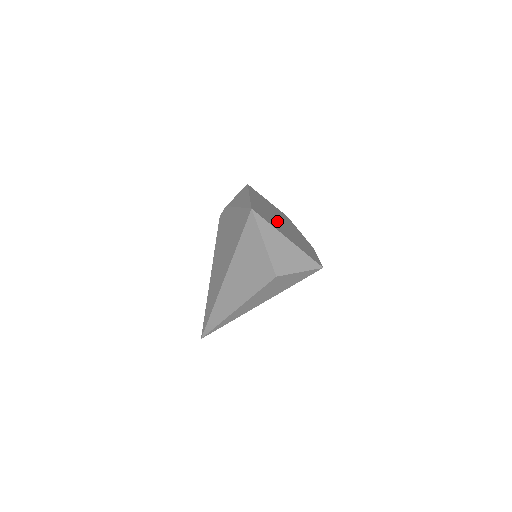
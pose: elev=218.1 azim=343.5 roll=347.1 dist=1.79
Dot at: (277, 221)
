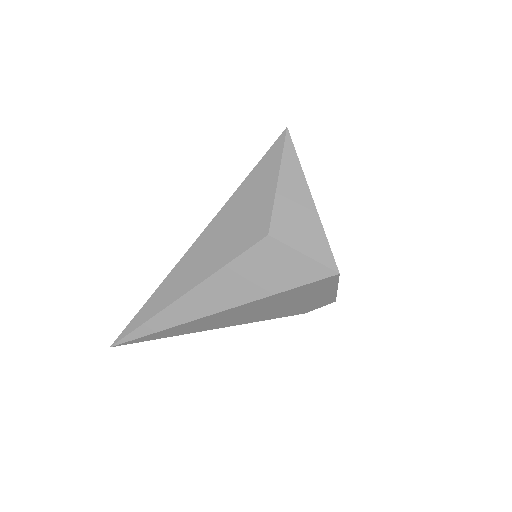
Dot at: occluded
